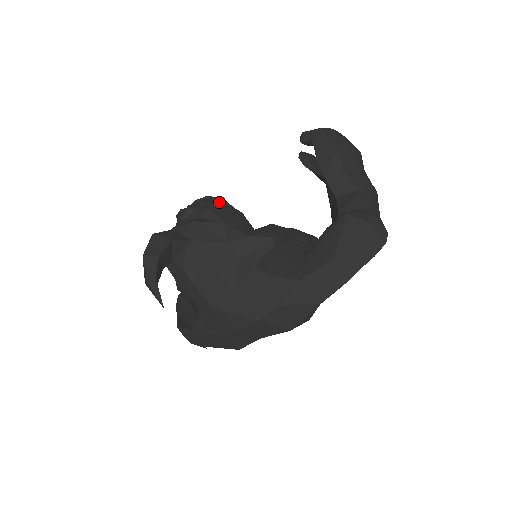
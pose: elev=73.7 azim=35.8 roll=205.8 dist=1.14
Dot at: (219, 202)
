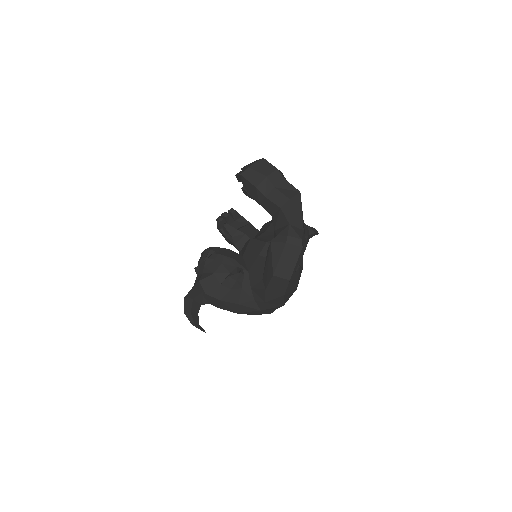
Dot at: (209, 257)
